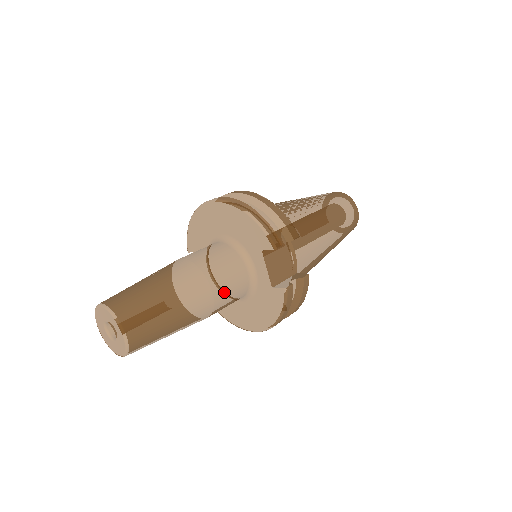
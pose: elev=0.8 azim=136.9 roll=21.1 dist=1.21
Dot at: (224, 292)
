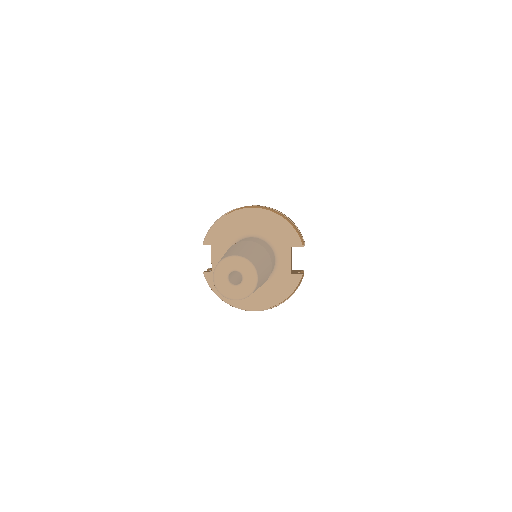
Dot at: occluded
